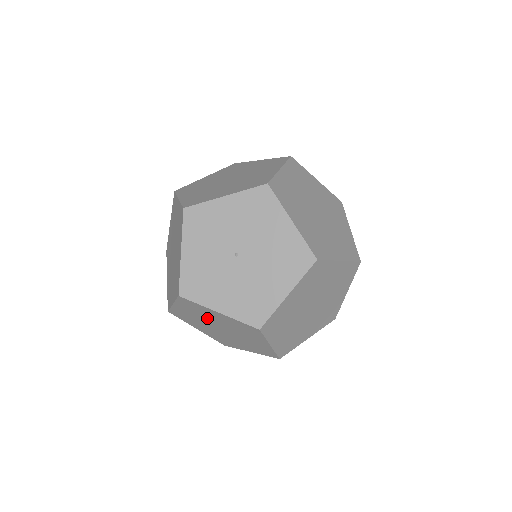
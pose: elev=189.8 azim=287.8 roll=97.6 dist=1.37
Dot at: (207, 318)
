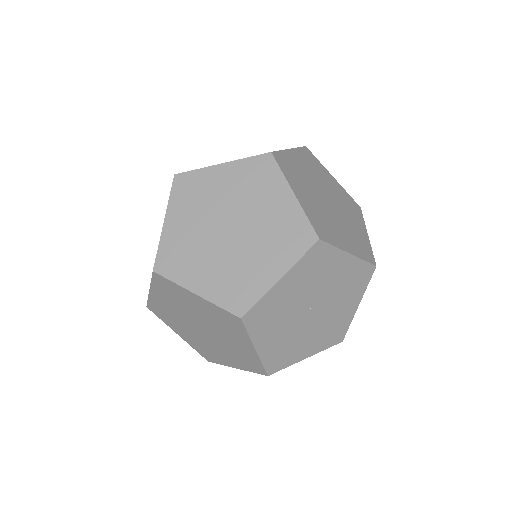
Dot at: (214, 325)
